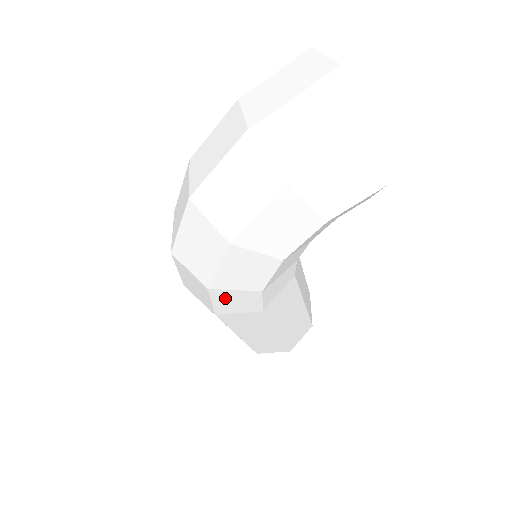
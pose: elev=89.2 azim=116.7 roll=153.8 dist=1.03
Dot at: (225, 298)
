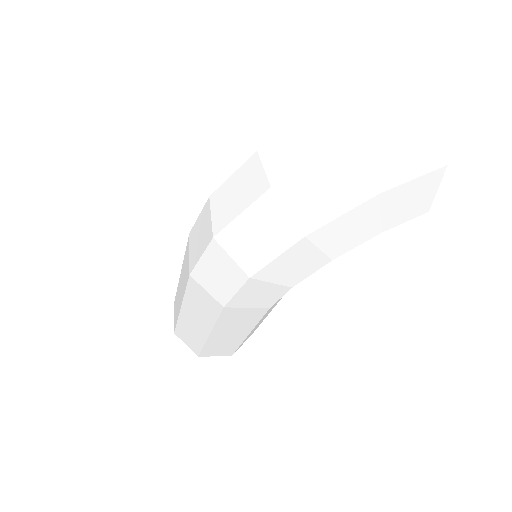
Dot at: (253, 290)
